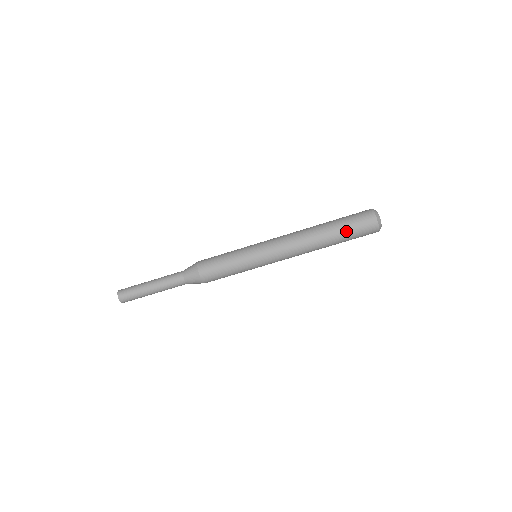
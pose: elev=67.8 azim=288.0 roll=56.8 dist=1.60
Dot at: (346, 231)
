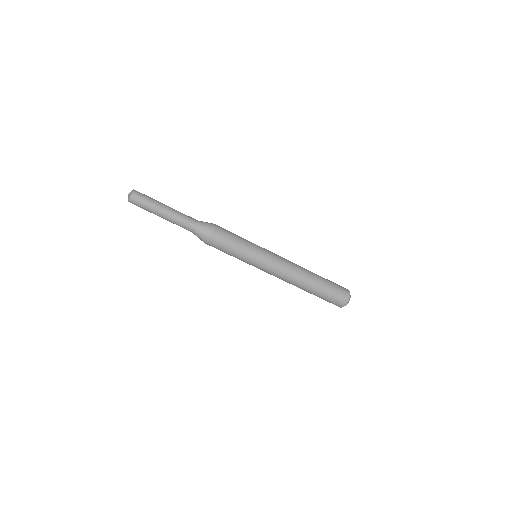
Dot at: (324, 295)
